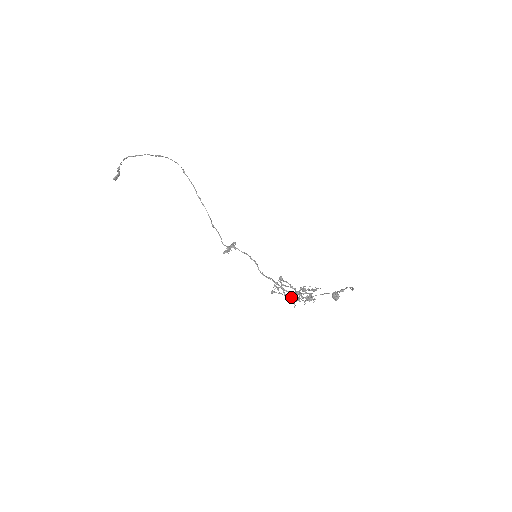
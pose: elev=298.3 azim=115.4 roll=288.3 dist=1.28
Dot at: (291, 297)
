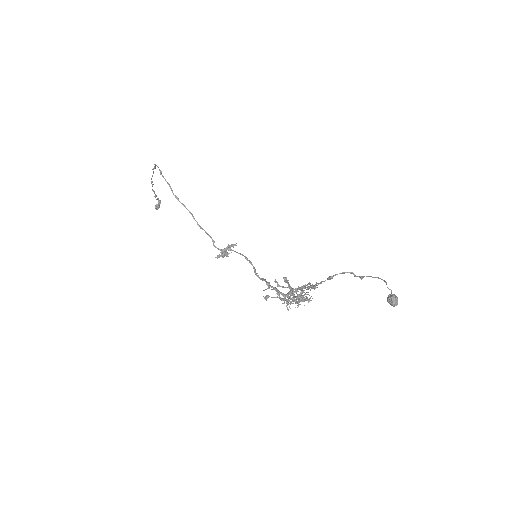
Dot at: (285, 300)
